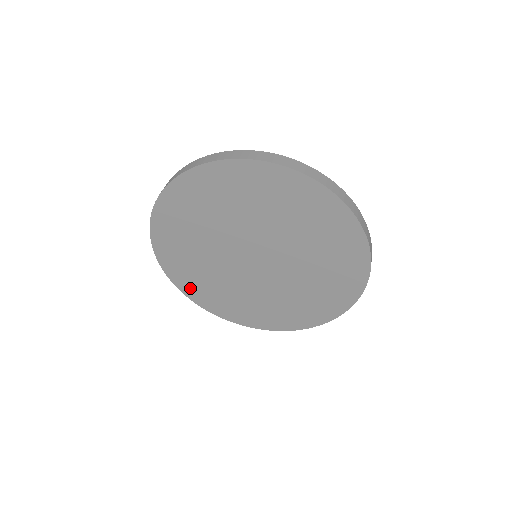
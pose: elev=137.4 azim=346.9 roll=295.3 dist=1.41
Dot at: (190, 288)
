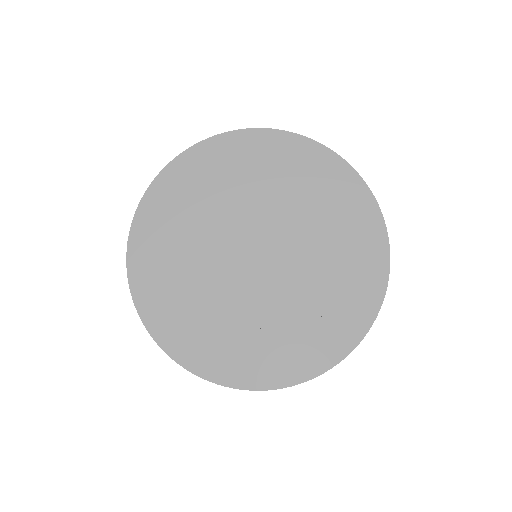
Dot at: (143, 263)
